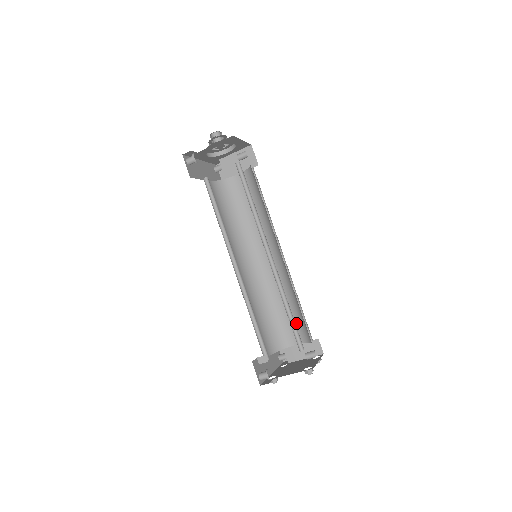
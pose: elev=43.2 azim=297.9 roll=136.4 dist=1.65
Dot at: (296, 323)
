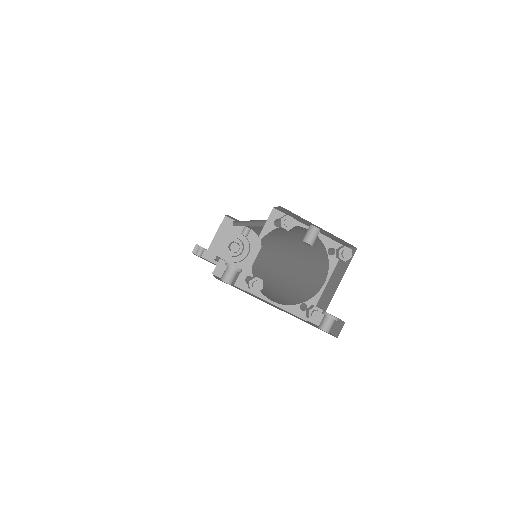
Dot at: (316, 265)
